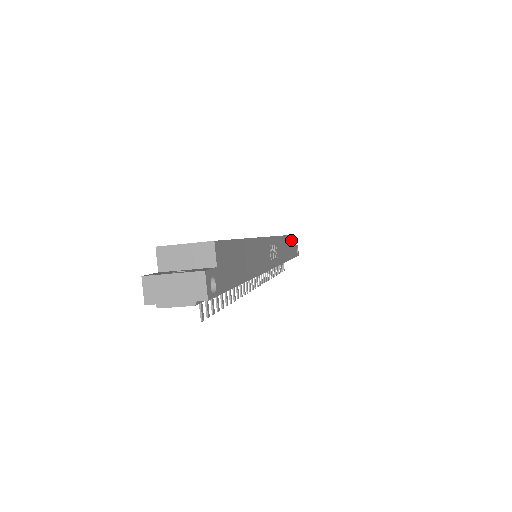
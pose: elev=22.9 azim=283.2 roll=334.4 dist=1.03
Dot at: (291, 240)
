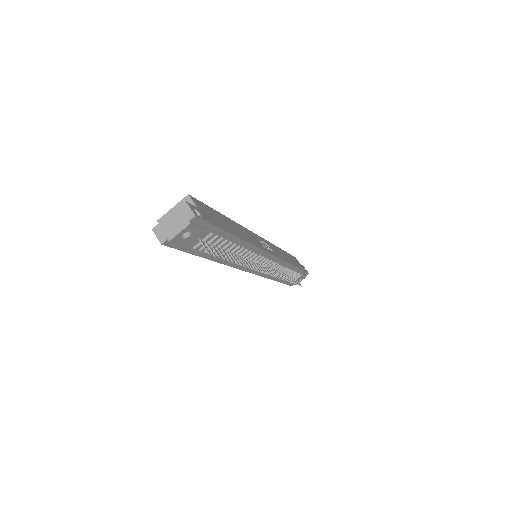
Dot at: (291, 257)
